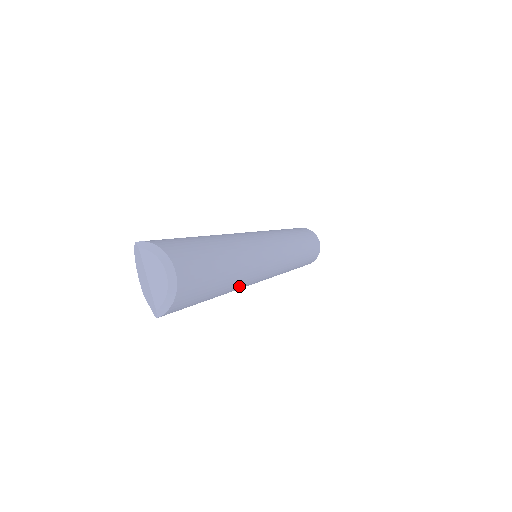
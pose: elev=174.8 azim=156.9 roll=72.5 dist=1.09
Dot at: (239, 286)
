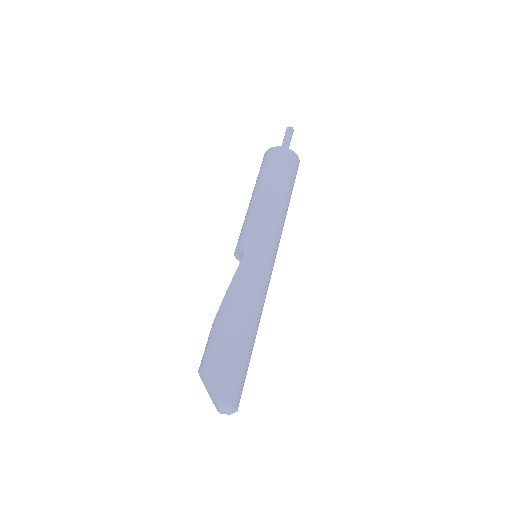
Dot at: occluded
